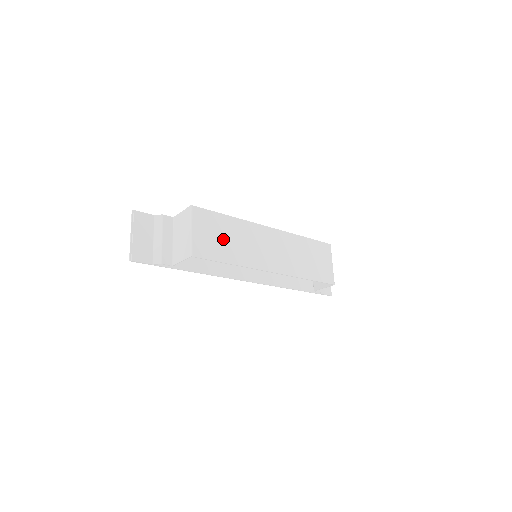
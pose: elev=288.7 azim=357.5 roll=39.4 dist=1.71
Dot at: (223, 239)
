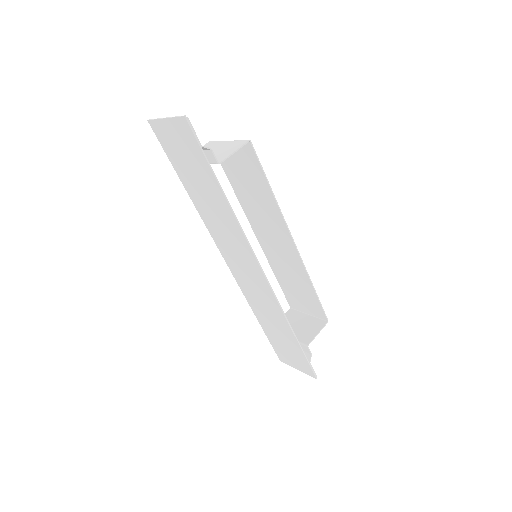
Dot at: (248, 179)
